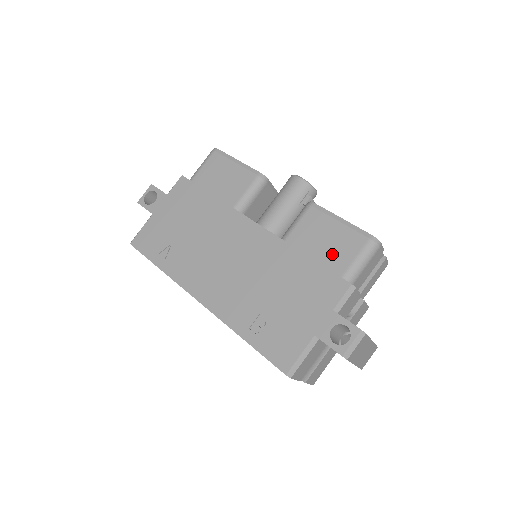
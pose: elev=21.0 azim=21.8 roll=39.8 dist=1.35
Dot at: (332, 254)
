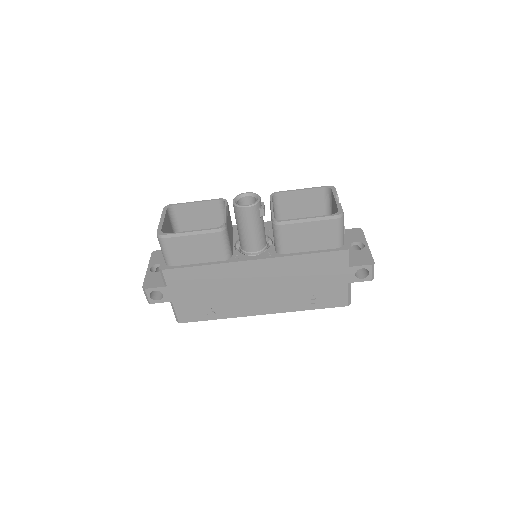
Dot at: (321, 241)
